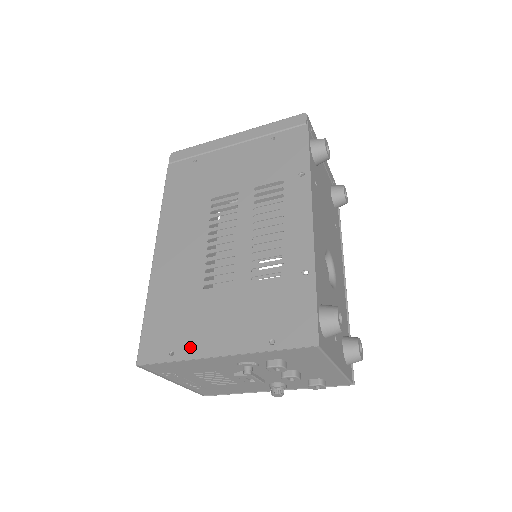
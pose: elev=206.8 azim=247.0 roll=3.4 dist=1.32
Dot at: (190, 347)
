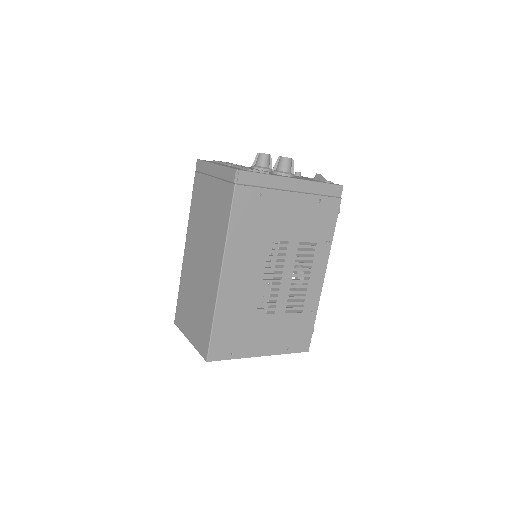
Dot at: (244, 351)
